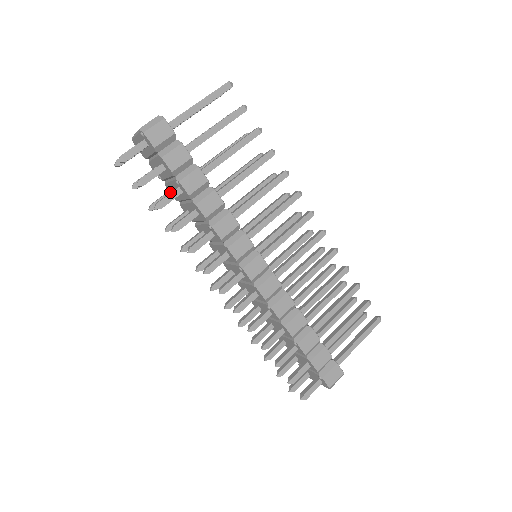
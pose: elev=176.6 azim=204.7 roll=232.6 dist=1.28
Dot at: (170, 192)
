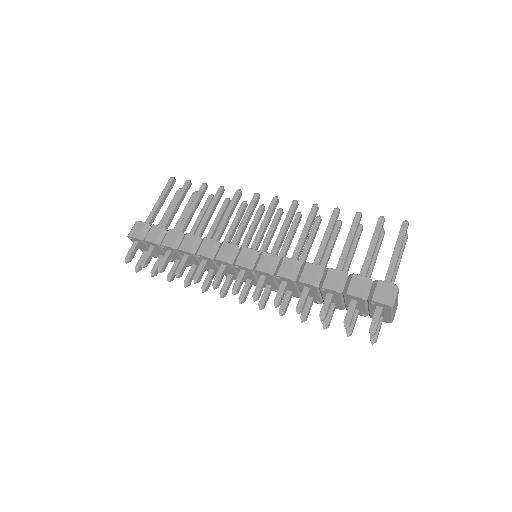
Dot at: (165, 257)
